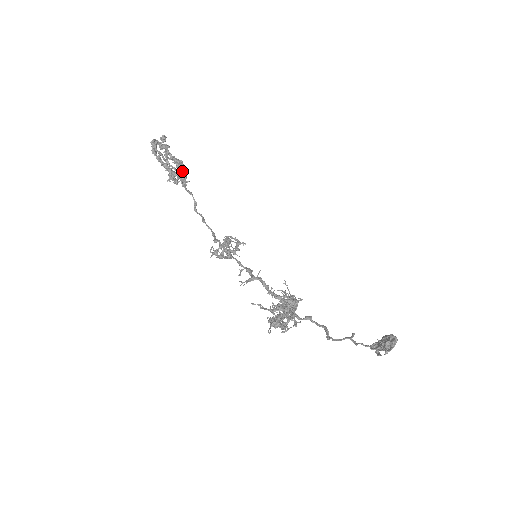
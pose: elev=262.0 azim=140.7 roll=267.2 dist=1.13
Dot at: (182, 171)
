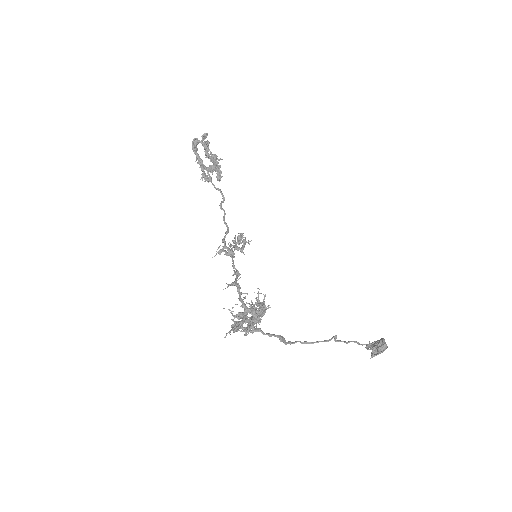
Dot at: (213, 170)
